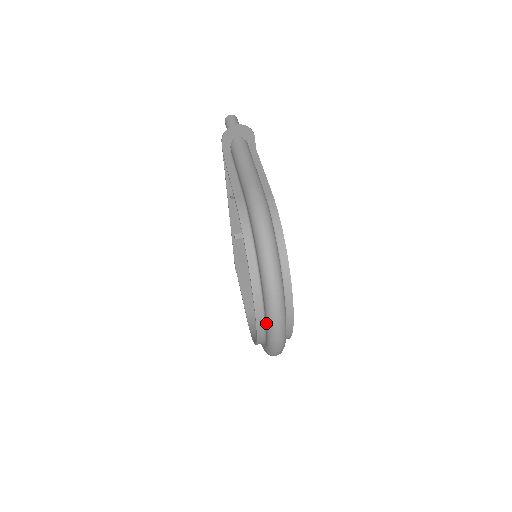
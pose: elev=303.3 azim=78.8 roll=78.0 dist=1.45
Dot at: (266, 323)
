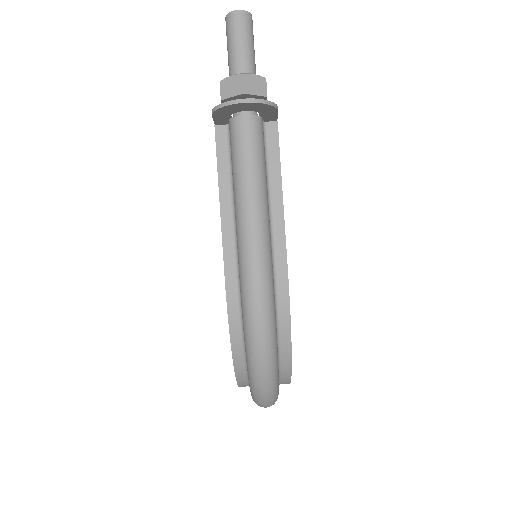
Dot at: occluded
